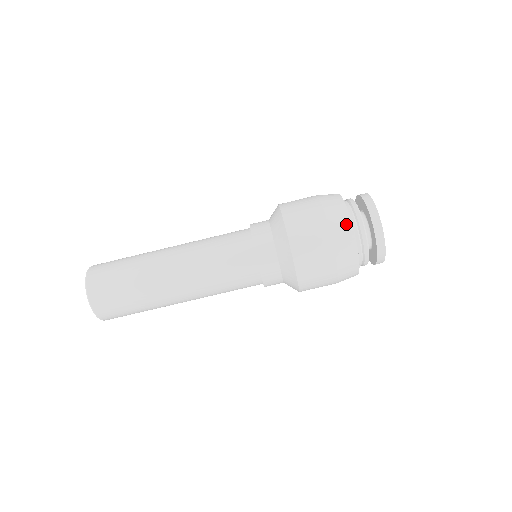
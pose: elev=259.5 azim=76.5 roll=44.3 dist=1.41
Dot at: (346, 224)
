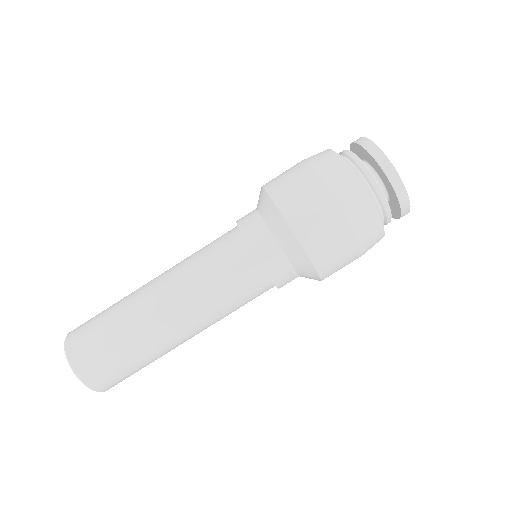
Dot at: (354, 186)
